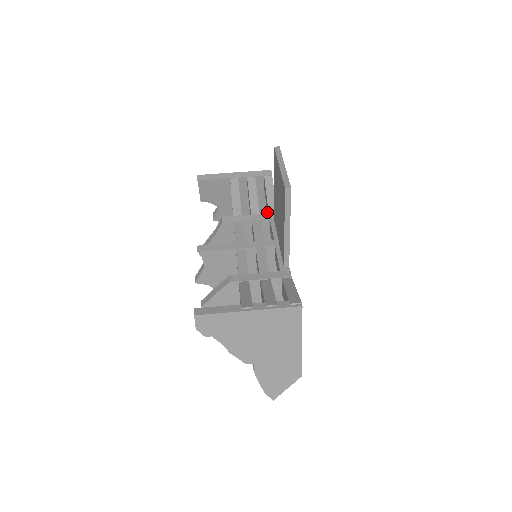
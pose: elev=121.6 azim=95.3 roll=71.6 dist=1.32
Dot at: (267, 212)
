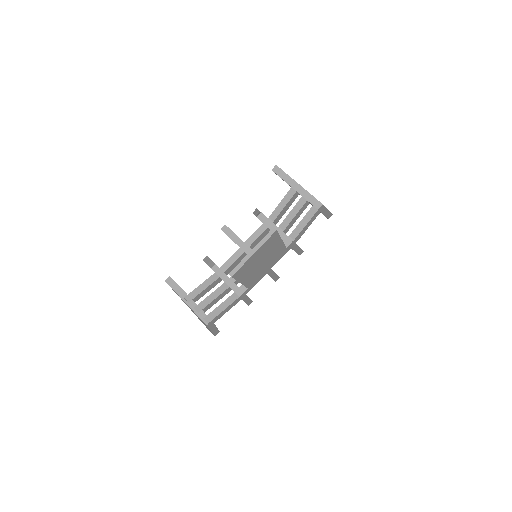
Dot at: occluded
